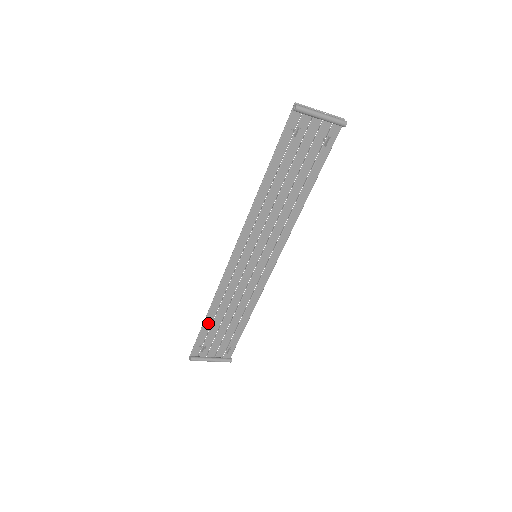
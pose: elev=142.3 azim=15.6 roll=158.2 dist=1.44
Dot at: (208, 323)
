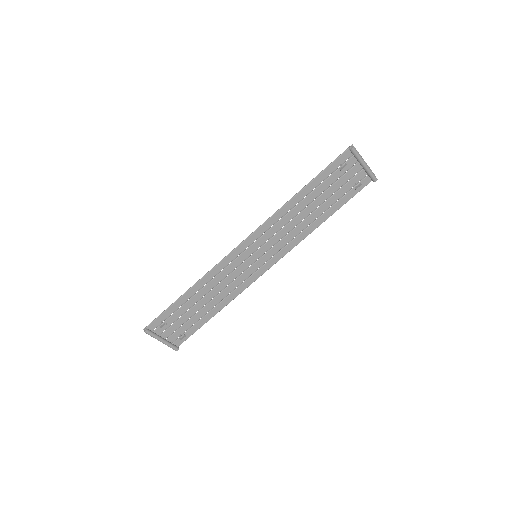
Dot at: (181, 301)
